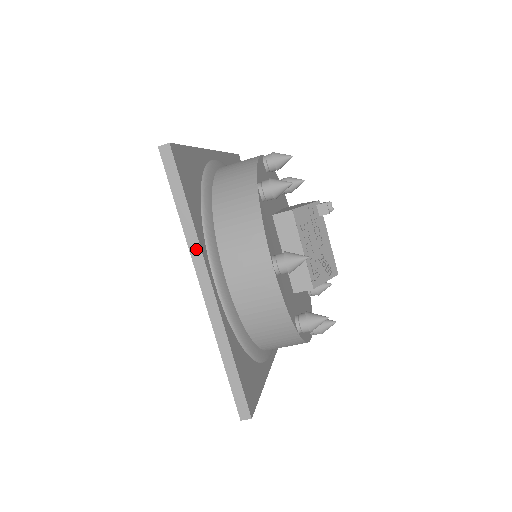
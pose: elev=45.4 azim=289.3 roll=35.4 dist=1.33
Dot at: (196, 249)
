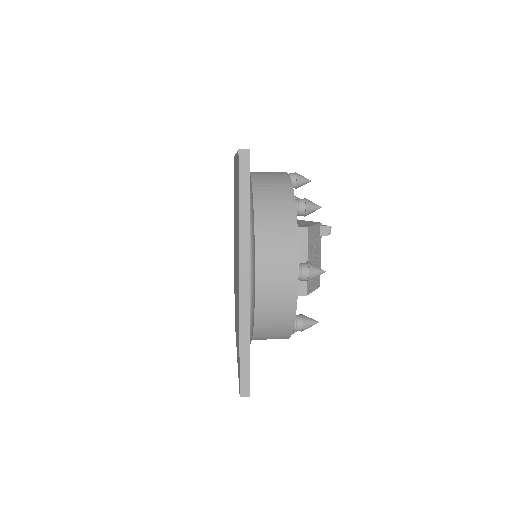
Dot at: (245, 245)
